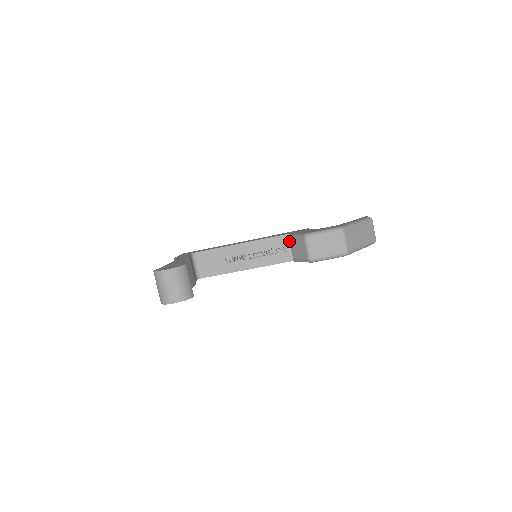
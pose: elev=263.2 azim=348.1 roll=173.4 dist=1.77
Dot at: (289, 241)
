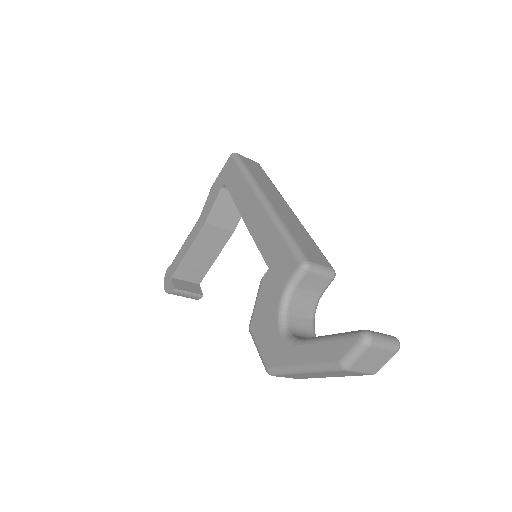
Dot at: occluded
